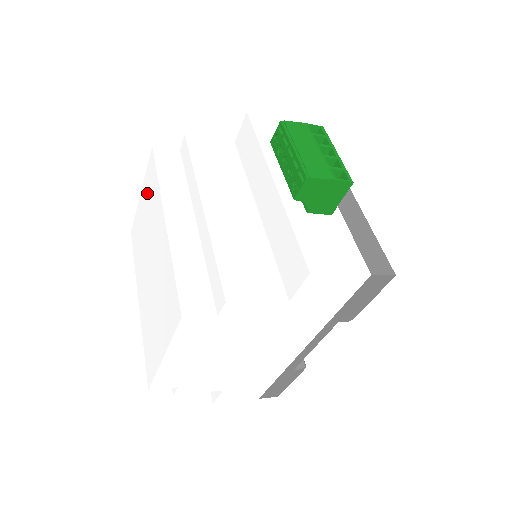
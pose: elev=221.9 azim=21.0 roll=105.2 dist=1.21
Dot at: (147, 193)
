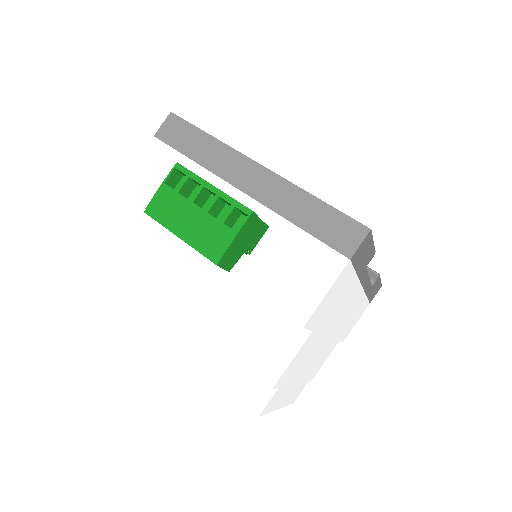
Dot at: occluded
